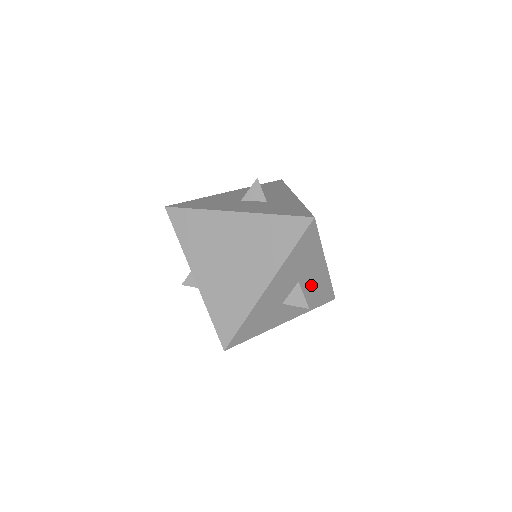
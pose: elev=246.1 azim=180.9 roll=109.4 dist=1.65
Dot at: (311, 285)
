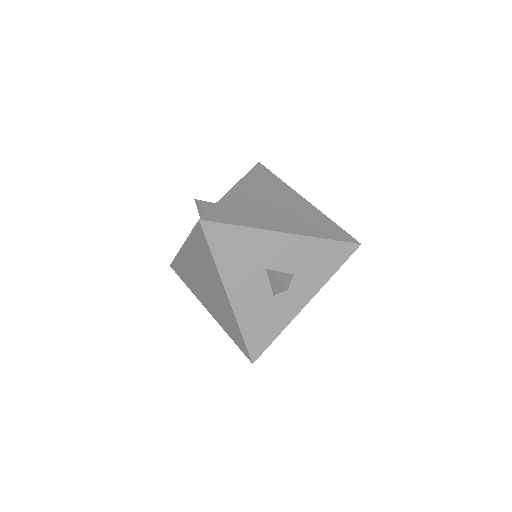
Dot at: (293, 259)
